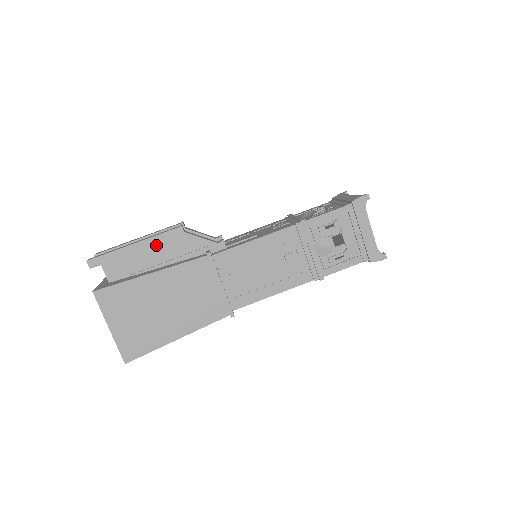
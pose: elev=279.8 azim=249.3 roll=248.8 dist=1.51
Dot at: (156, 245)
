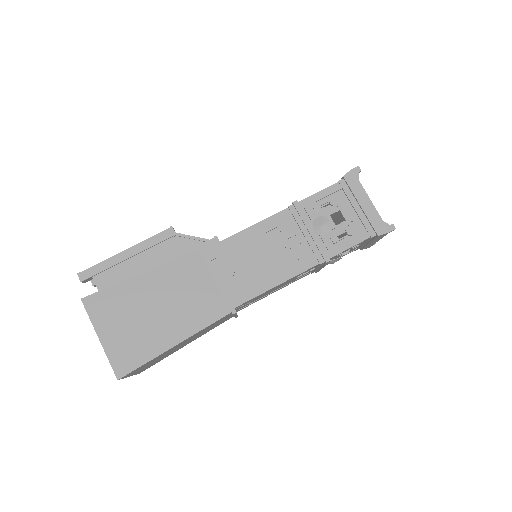
Dot at: (147, 250)
